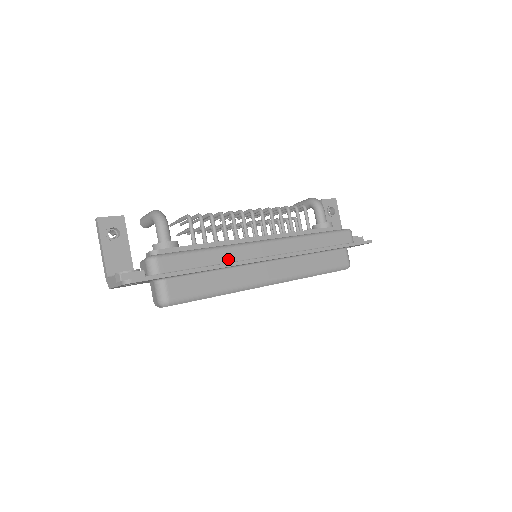
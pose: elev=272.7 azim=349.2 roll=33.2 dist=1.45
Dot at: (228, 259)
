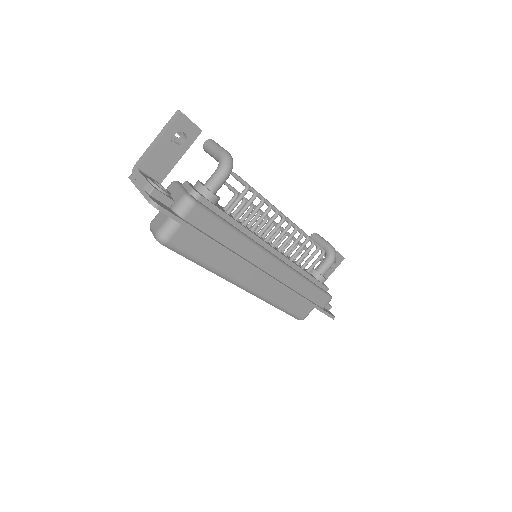
Dot at: (240, 250)
